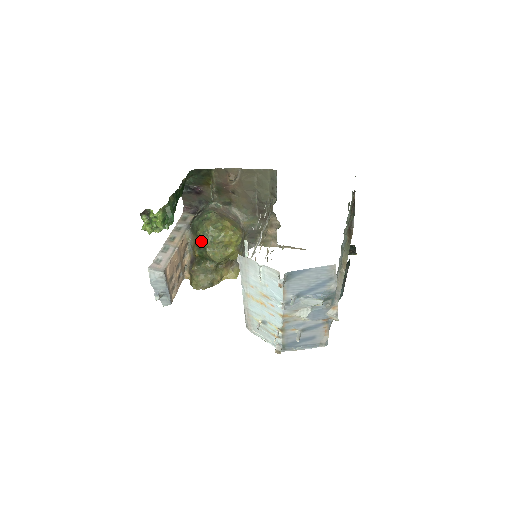
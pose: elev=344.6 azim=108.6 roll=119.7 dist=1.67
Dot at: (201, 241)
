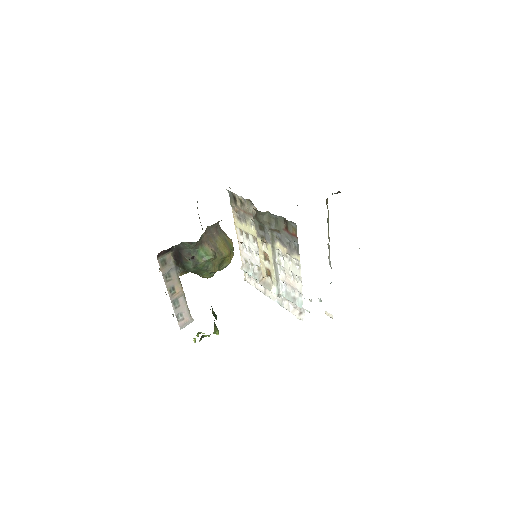
Dot at: occluded
